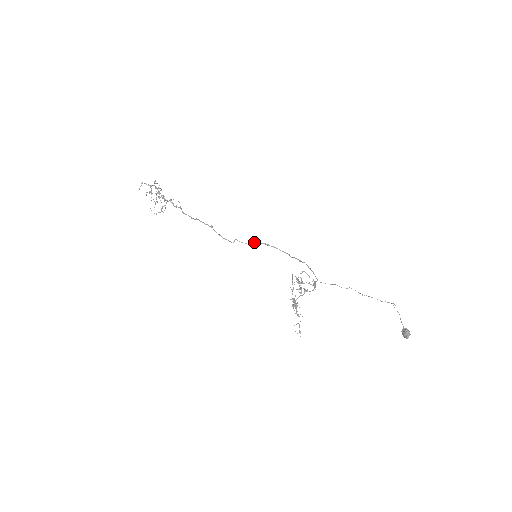
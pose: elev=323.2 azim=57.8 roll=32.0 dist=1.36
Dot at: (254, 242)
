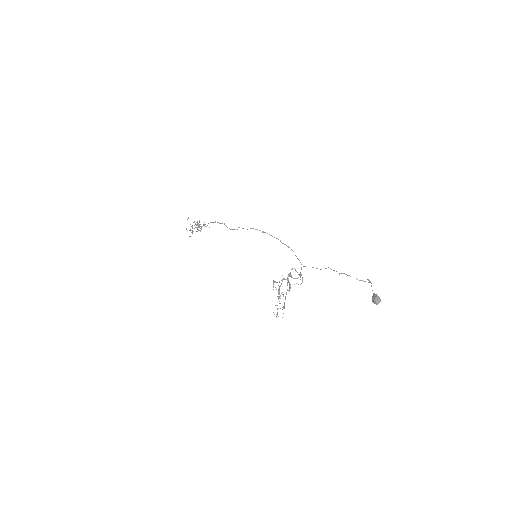
Dot at: (253, 228)
